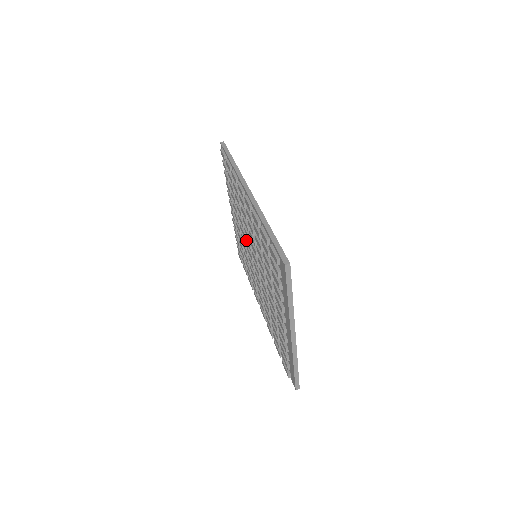
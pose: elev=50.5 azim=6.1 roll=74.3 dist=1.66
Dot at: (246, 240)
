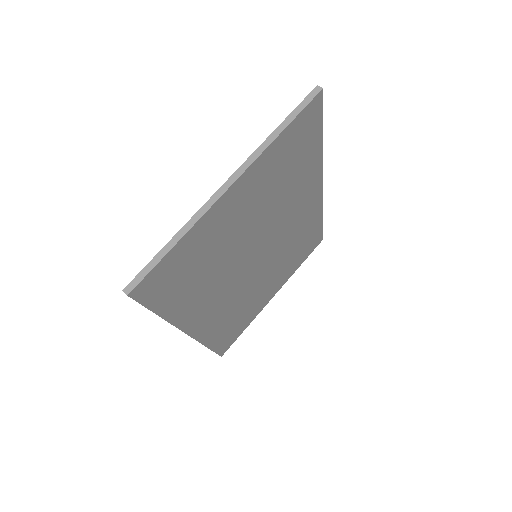
Dot at: occluded
